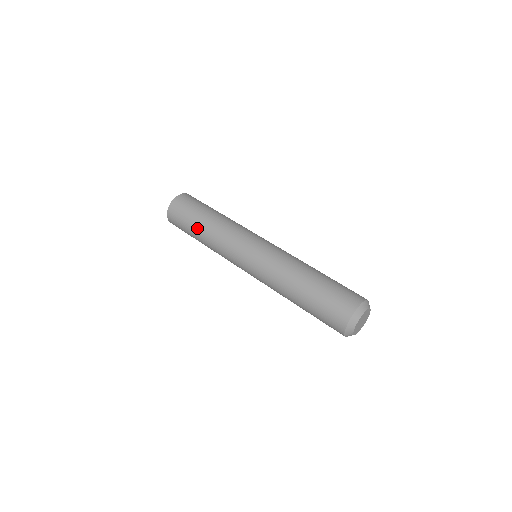
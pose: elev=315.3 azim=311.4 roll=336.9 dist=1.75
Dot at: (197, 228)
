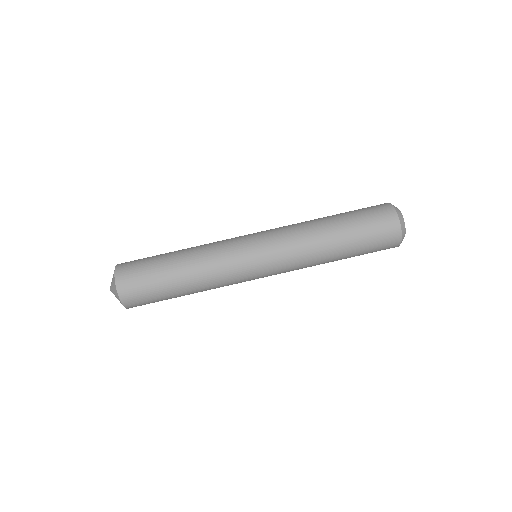
Dot at: occluded
